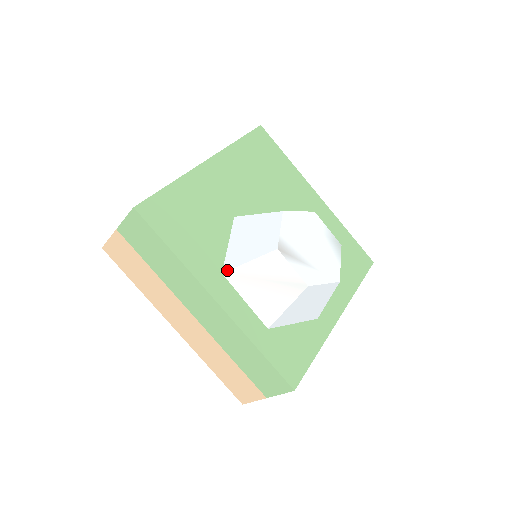
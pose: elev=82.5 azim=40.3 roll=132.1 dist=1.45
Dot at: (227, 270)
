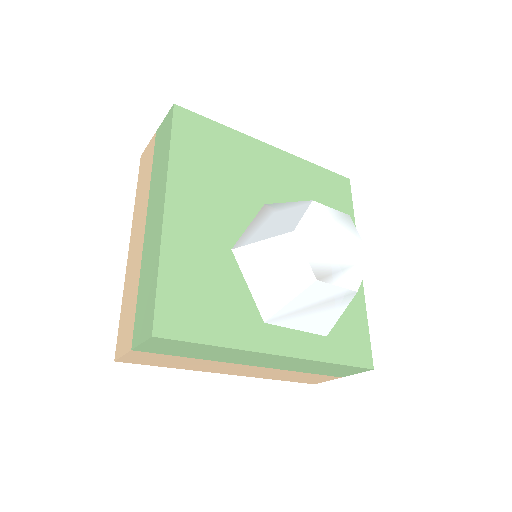
Dot at: (268, 318)
